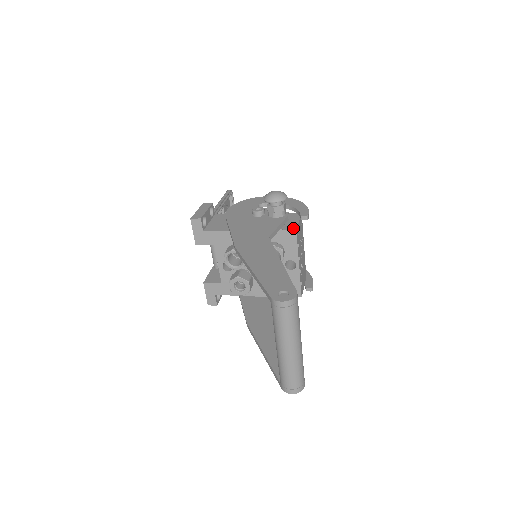
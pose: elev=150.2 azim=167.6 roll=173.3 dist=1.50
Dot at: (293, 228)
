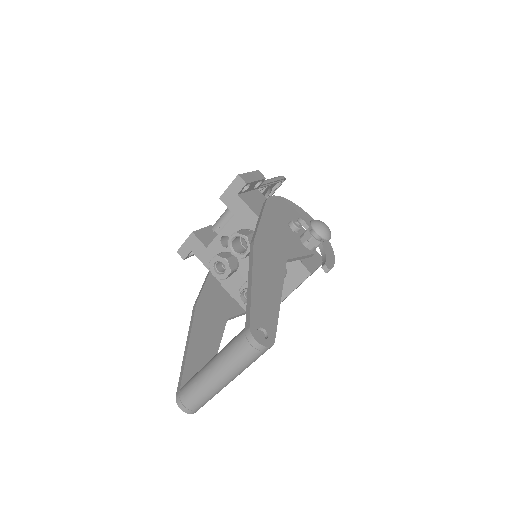
Dot at: (310, 269)
